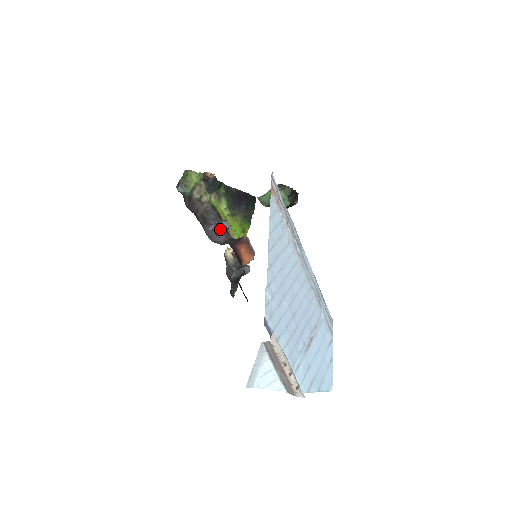
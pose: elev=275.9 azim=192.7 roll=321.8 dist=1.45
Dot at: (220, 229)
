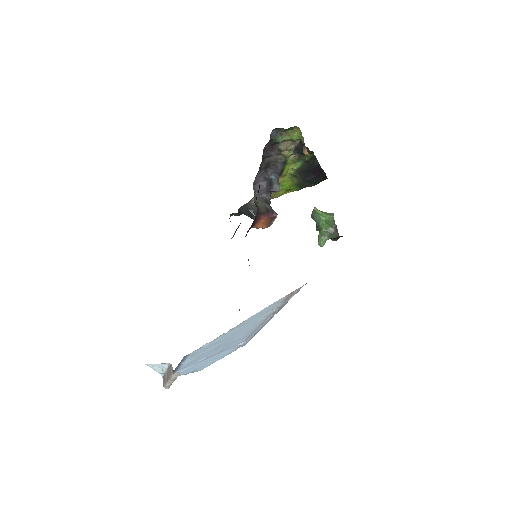
Dot at: (269, 185)
